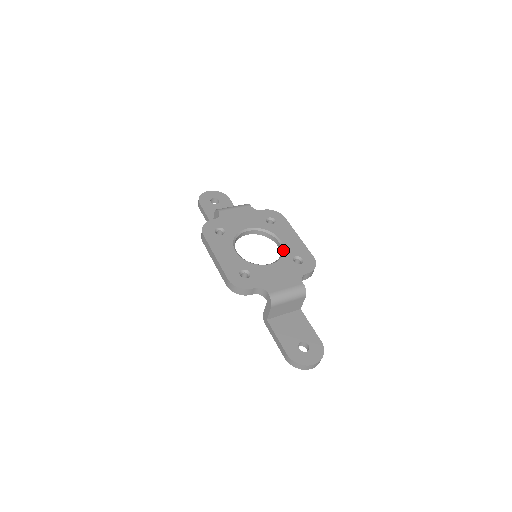
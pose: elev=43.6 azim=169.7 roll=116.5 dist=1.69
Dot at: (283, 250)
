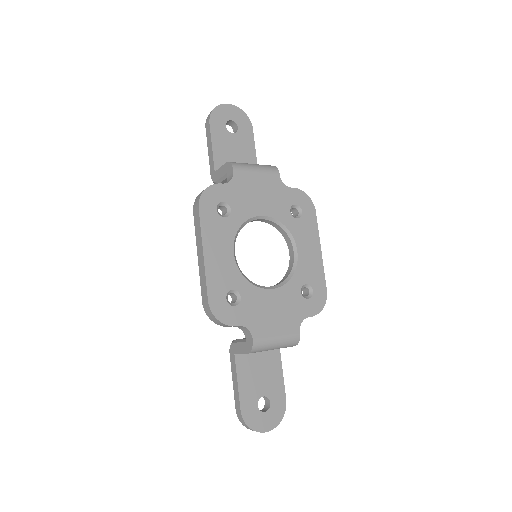
Dot at: (295, 269)
